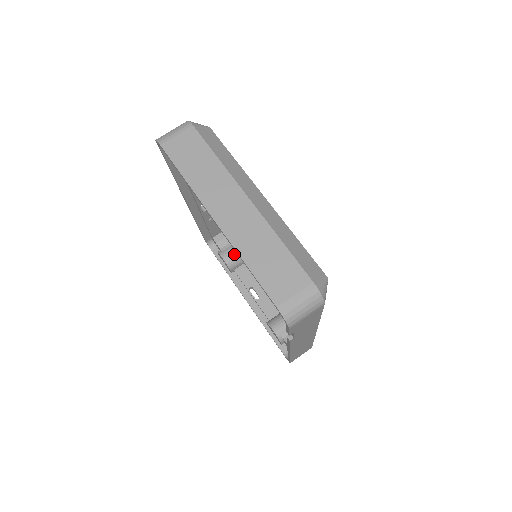
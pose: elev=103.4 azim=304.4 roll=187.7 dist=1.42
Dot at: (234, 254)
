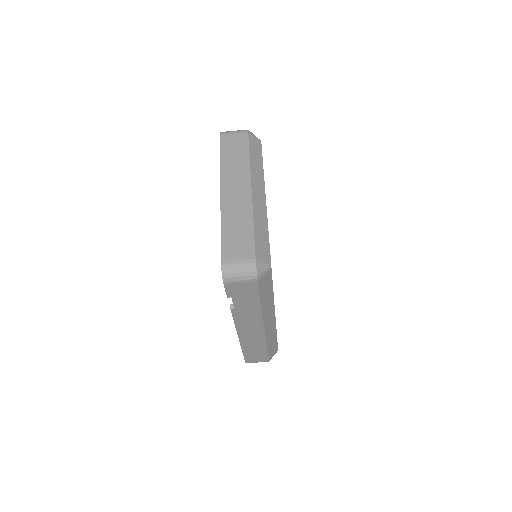
Dot at: occluded
